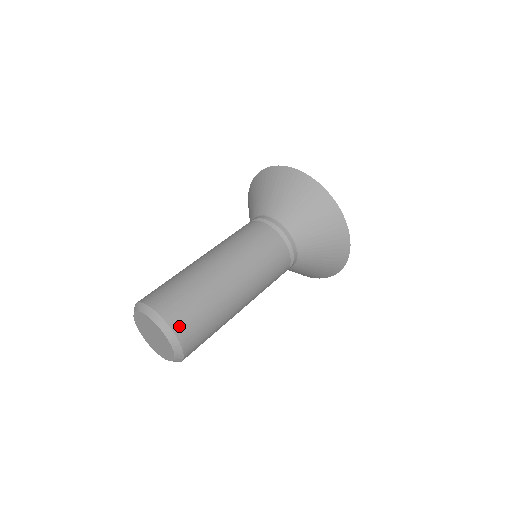
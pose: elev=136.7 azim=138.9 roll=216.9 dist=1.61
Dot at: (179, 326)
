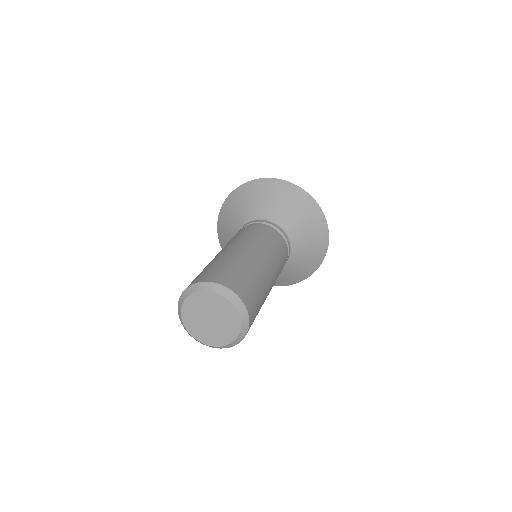
Dot at: (249, 304)
